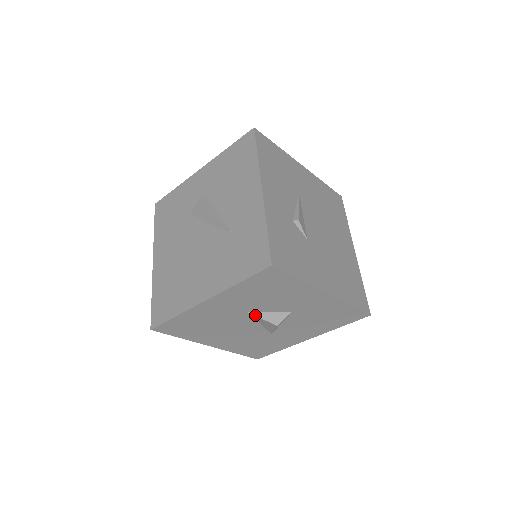
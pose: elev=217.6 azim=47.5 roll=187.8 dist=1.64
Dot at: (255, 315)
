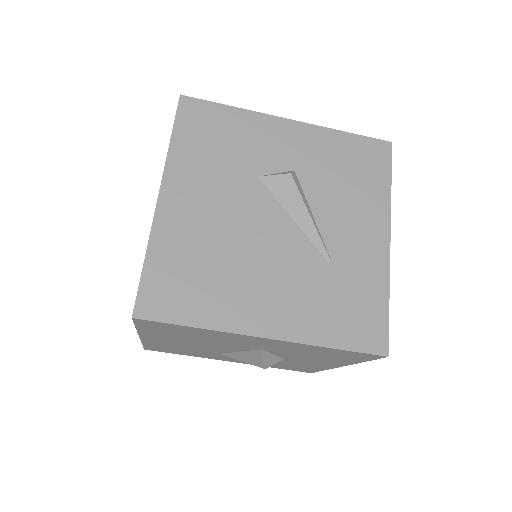
Dot at: (262, 354)
